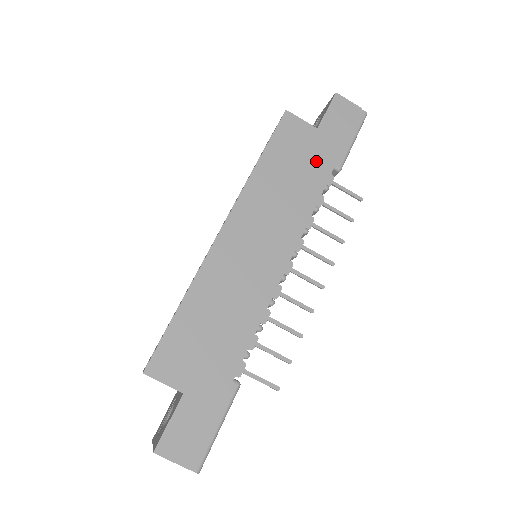
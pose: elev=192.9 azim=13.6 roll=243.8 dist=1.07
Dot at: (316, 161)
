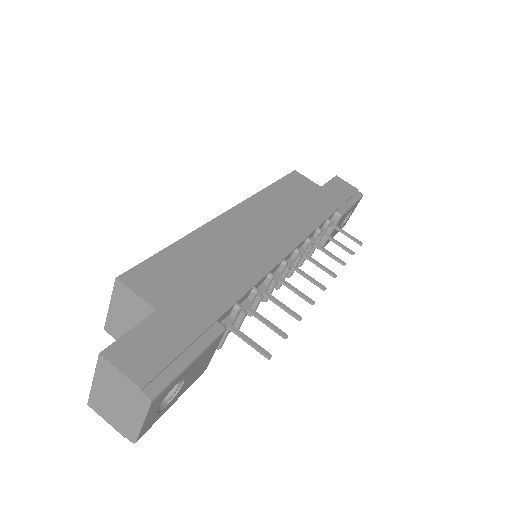
Dot at: (320, 202)
